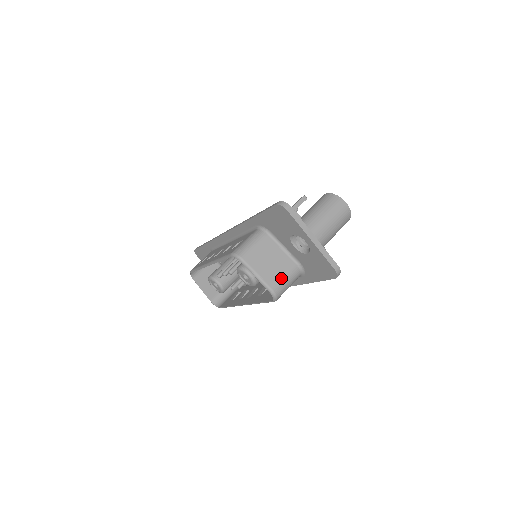
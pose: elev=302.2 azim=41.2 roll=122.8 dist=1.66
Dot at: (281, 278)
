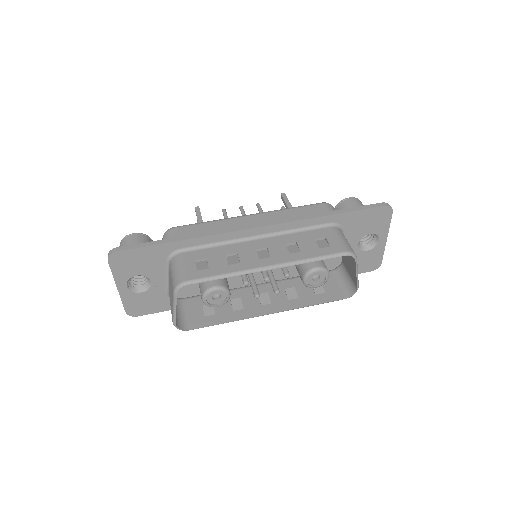
Dot at: occluded
